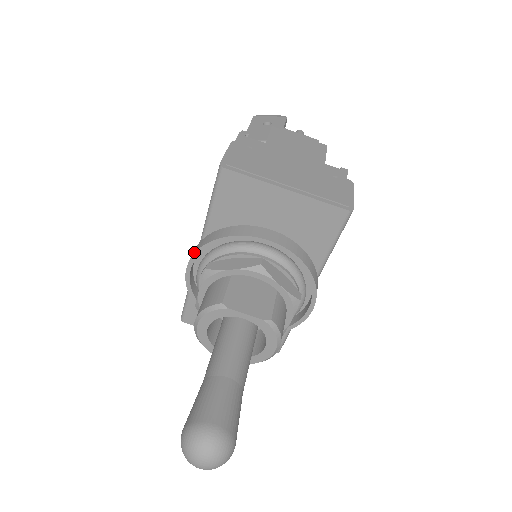
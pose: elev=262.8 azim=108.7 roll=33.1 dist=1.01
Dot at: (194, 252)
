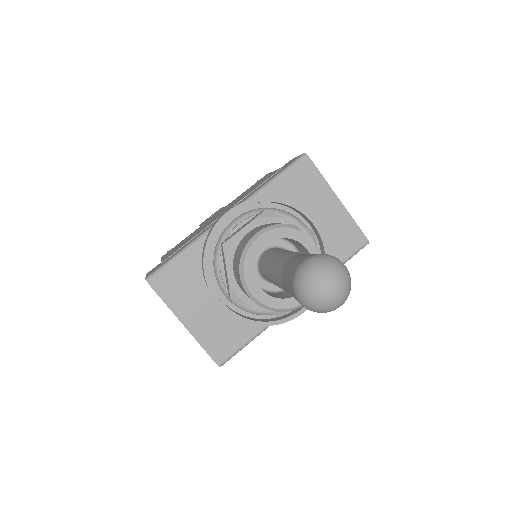
Dot at: (247, 200)
